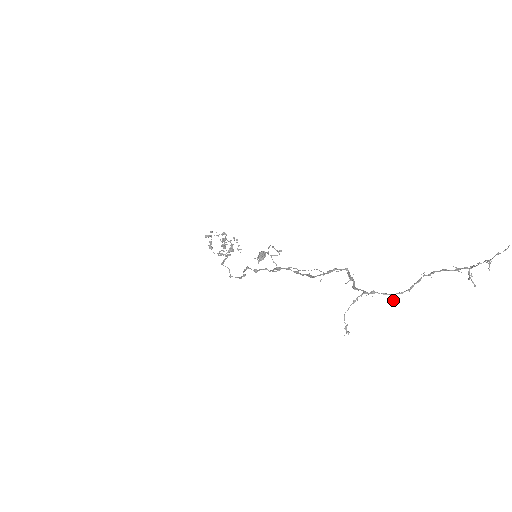
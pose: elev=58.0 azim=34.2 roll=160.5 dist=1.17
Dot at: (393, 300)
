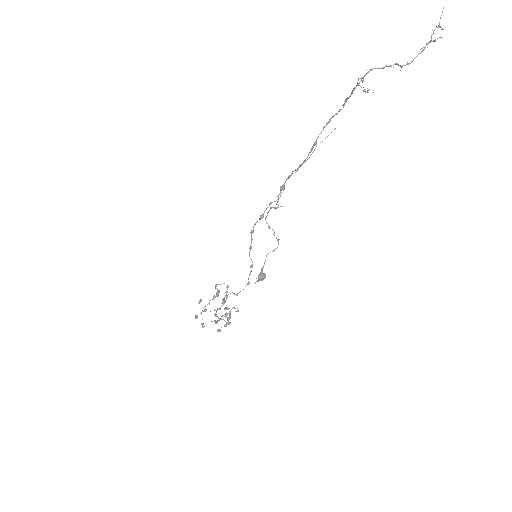
Dot at: occluded
